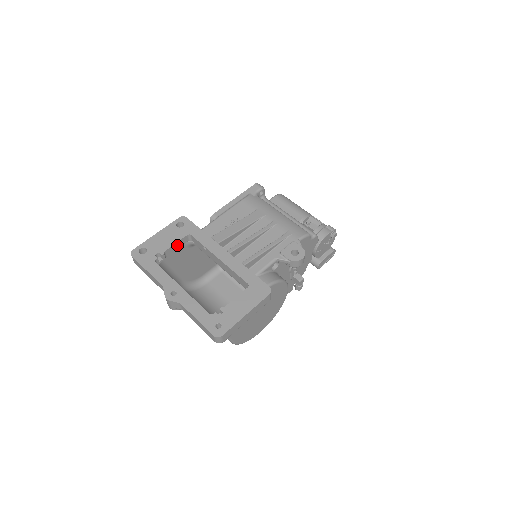
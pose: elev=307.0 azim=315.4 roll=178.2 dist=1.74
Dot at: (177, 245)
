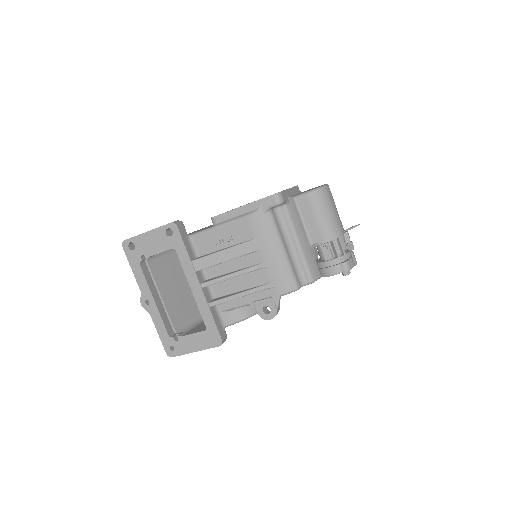
Dot at: (163, 251)
